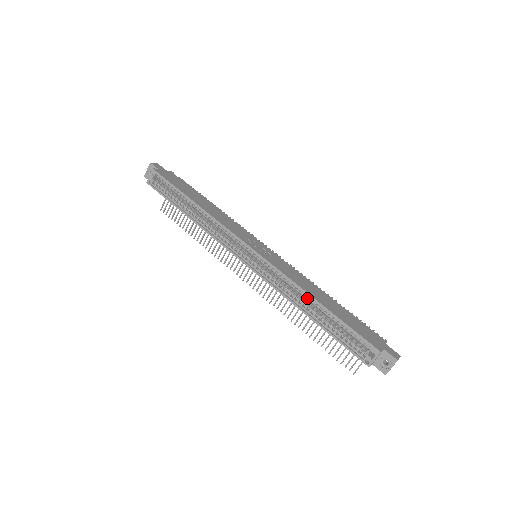
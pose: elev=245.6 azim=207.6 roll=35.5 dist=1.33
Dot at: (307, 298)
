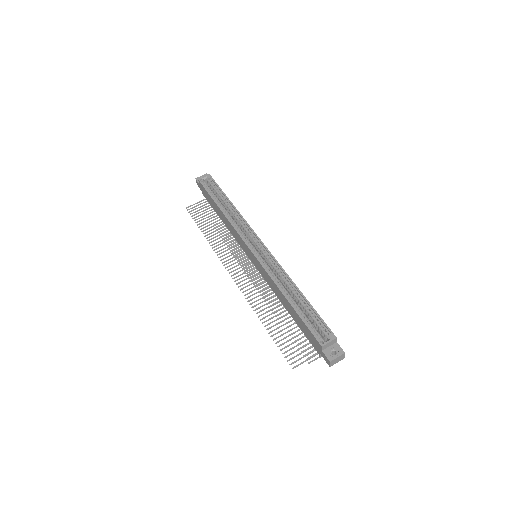
Dot at: (291, 287)
